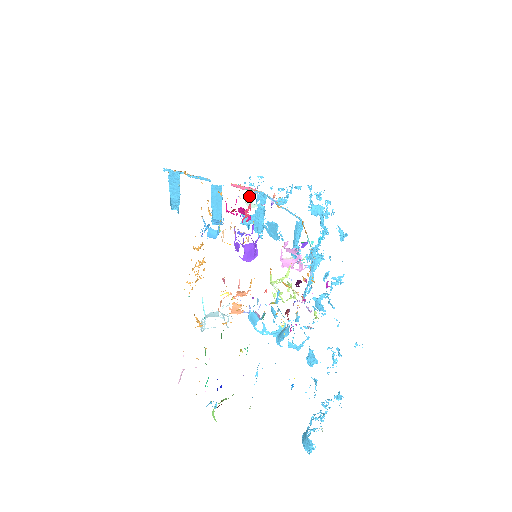
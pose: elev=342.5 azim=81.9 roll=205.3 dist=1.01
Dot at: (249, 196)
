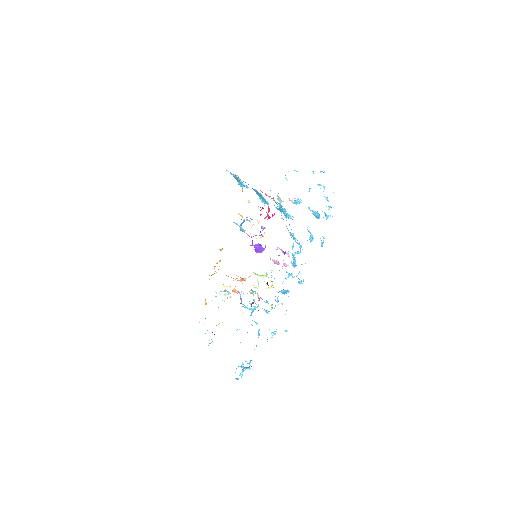
Dot at: (277, 195)
